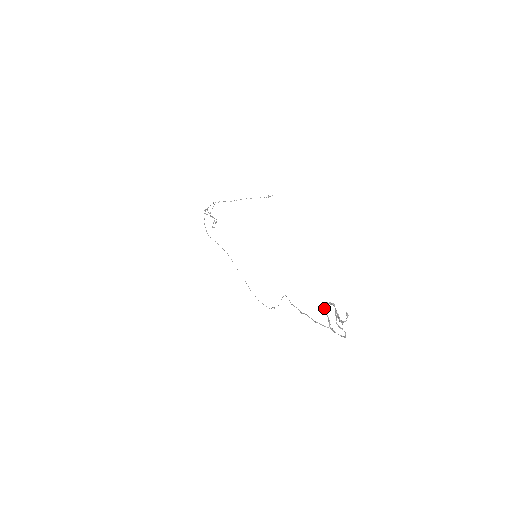
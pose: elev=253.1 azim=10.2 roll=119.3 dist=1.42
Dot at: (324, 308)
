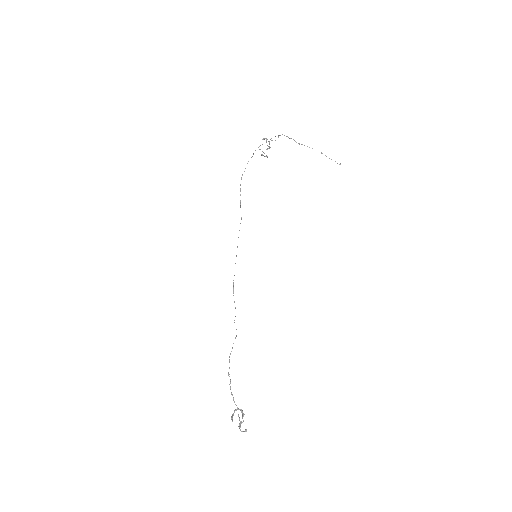
Dot at: (235, 410)
